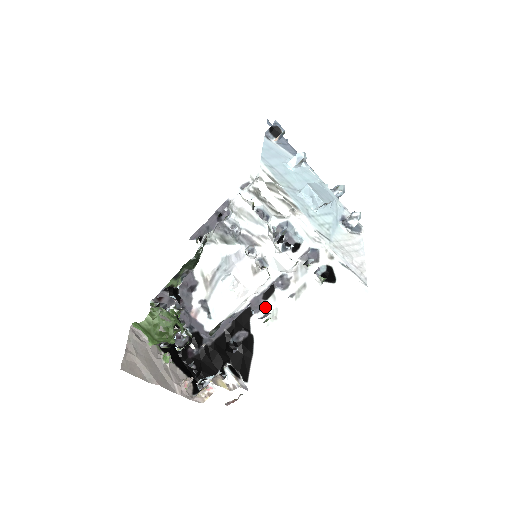
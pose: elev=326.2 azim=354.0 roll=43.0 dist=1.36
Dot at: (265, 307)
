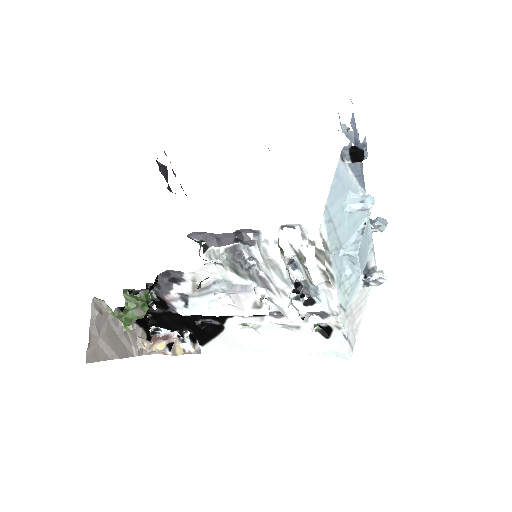
Dot at: (248, 319)
